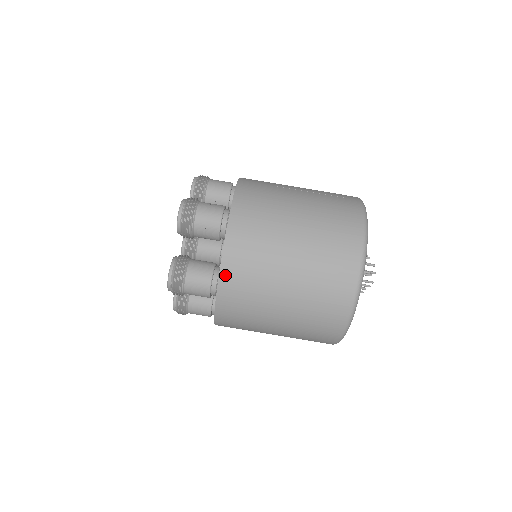
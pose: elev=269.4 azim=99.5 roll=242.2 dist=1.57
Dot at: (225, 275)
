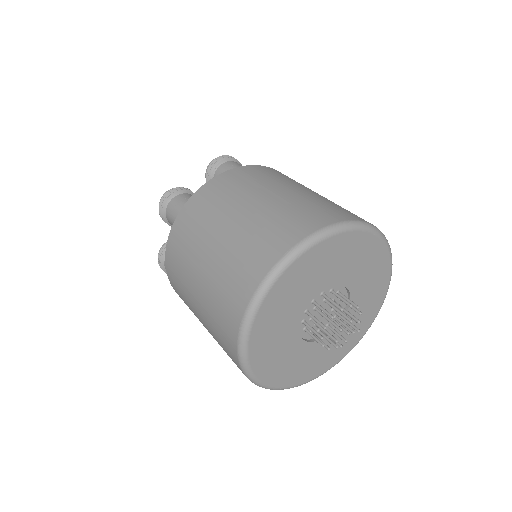
Dot at: (272, 169)
